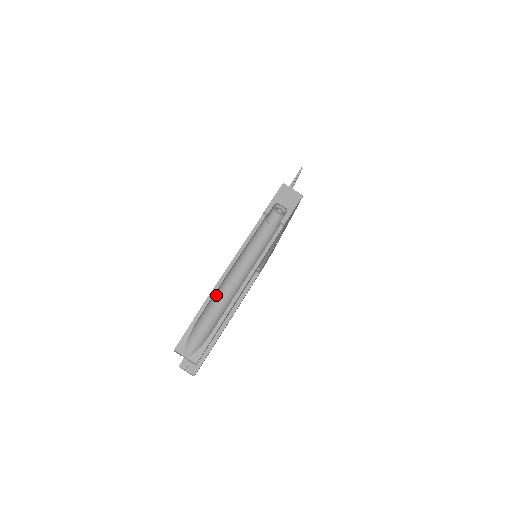
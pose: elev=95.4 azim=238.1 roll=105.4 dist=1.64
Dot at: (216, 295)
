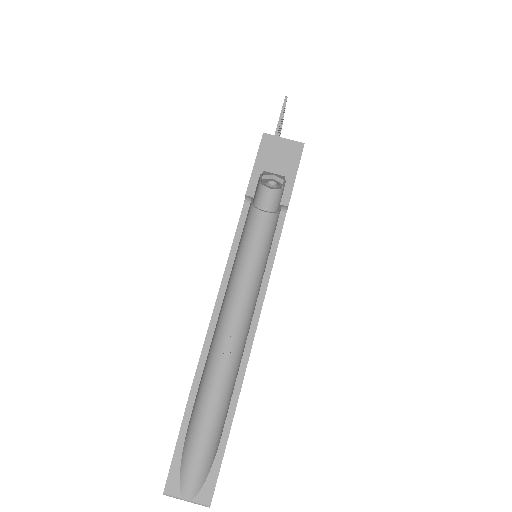
Dot at: (207, 370)
